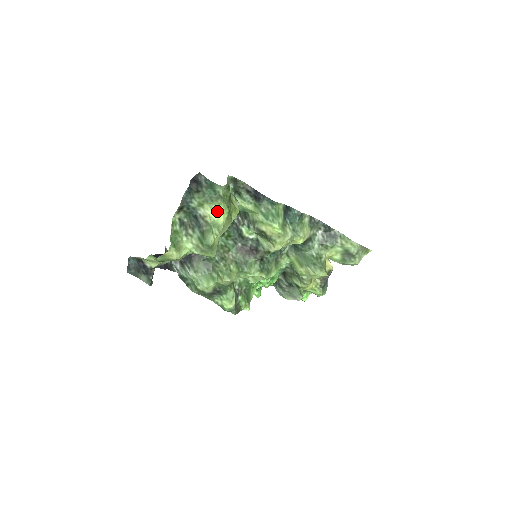
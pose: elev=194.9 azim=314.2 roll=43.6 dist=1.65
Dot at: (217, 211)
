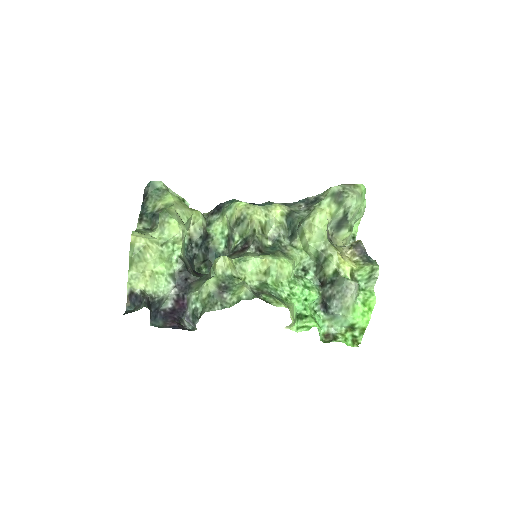
Dot at: (166, 199)
